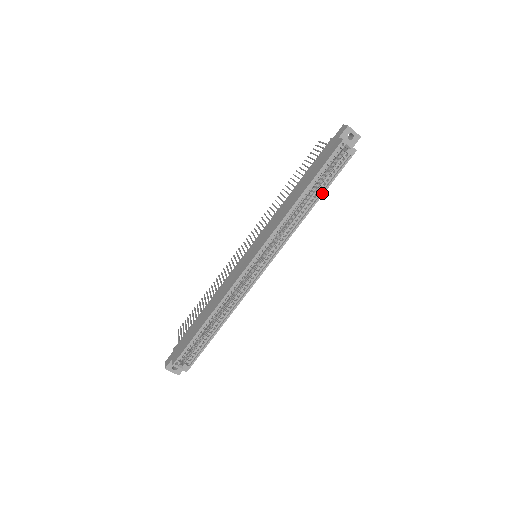
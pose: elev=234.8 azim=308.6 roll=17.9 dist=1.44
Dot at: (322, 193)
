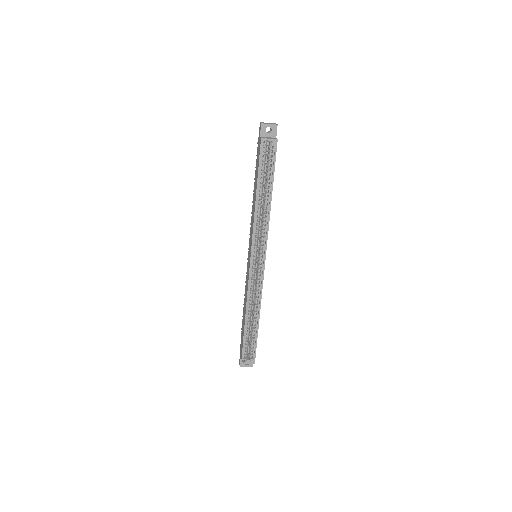
Dot at: (271, 187)
